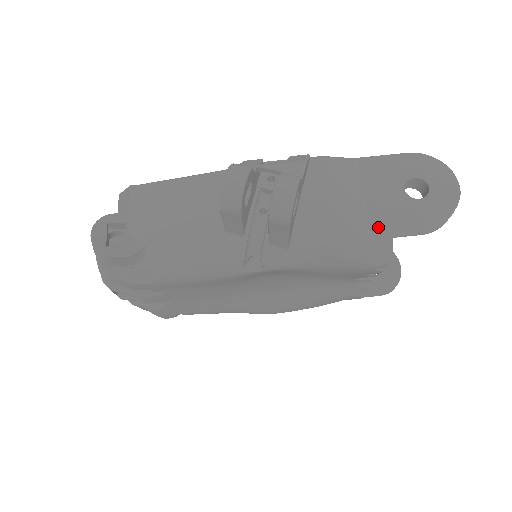
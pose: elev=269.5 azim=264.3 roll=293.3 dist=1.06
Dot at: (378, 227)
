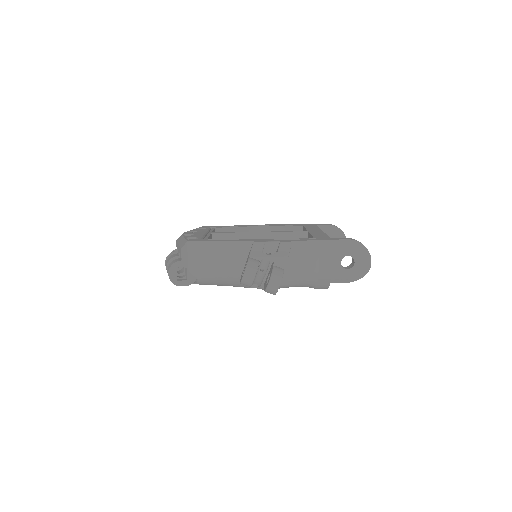
Dot at: (323, 280)
